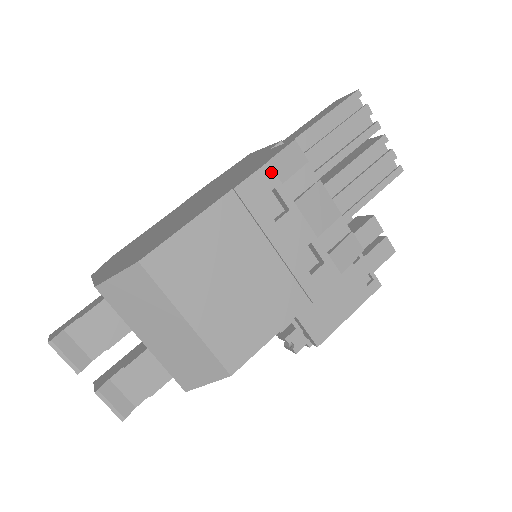
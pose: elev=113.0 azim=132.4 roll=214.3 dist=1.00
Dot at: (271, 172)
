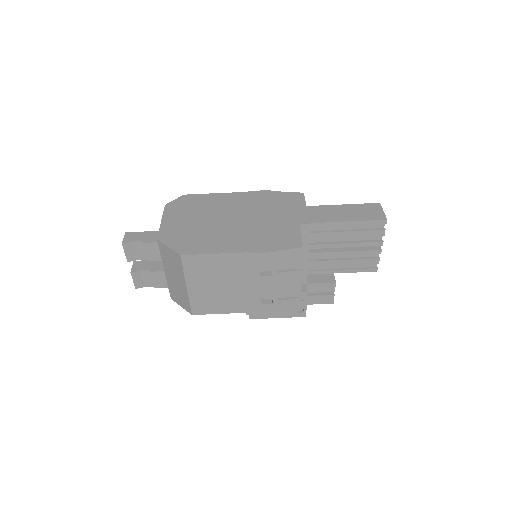
Dot at: (275, 257)
